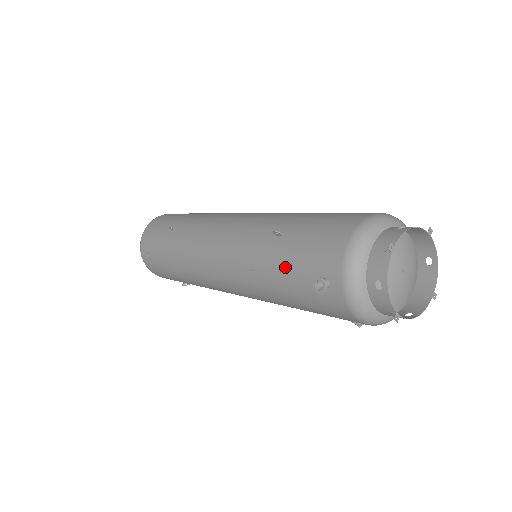
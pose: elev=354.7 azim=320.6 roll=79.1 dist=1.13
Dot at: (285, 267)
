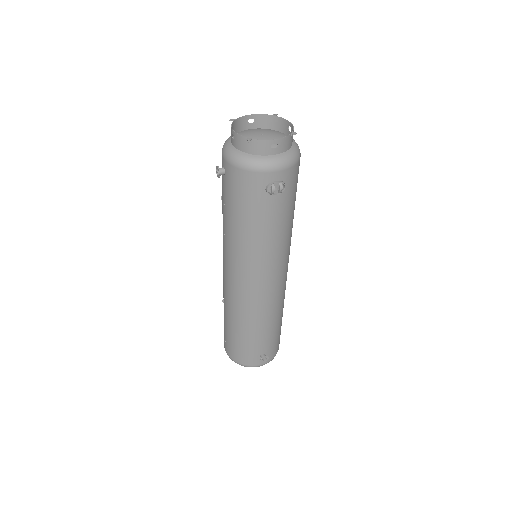
Dot at: (222, 200)
